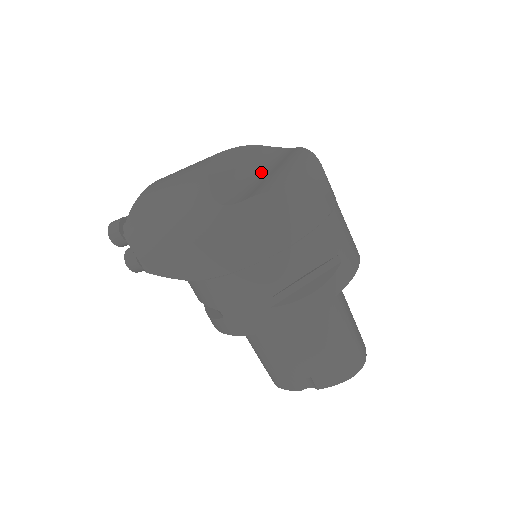
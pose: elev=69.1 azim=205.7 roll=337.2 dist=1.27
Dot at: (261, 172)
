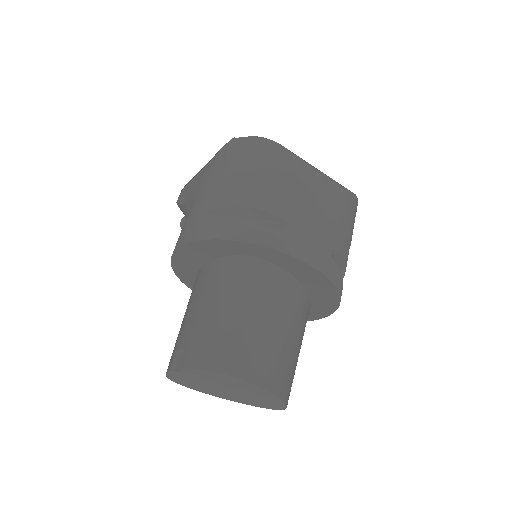
Dot at: occluded
